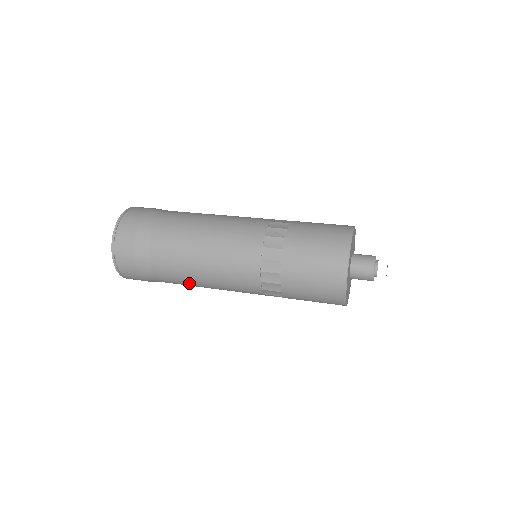
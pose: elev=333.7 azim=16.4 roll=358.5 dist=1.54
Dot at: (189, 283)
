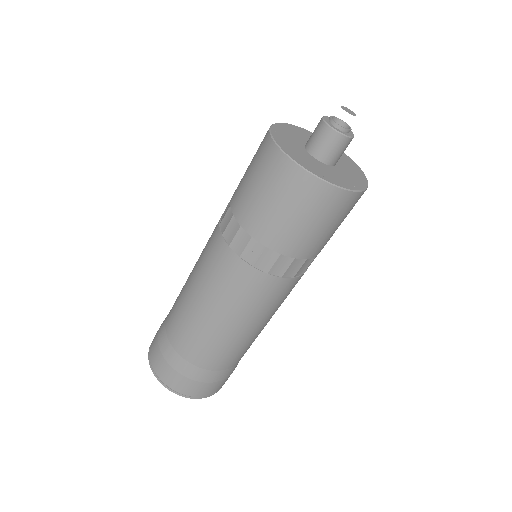
Dot at: occluded
